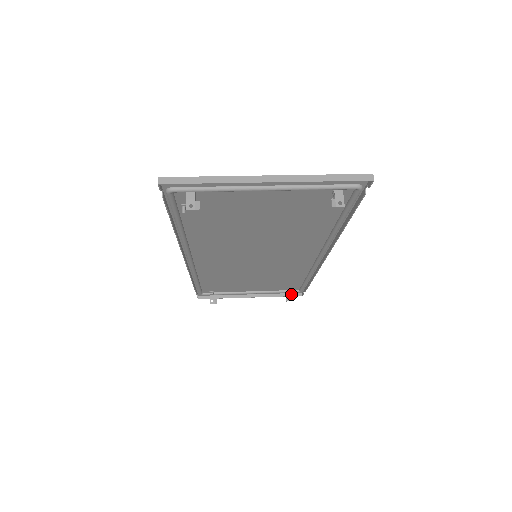
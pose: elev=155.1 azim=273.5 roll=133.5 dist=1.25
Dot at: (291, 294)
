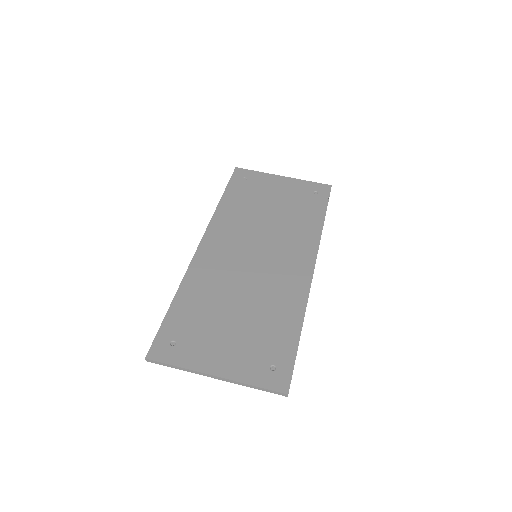
Dot at: occluded
